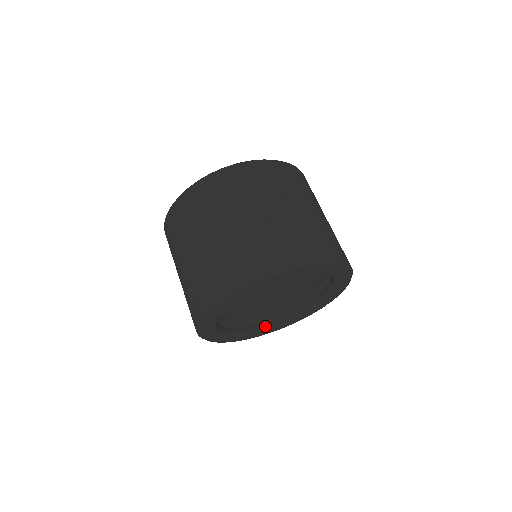
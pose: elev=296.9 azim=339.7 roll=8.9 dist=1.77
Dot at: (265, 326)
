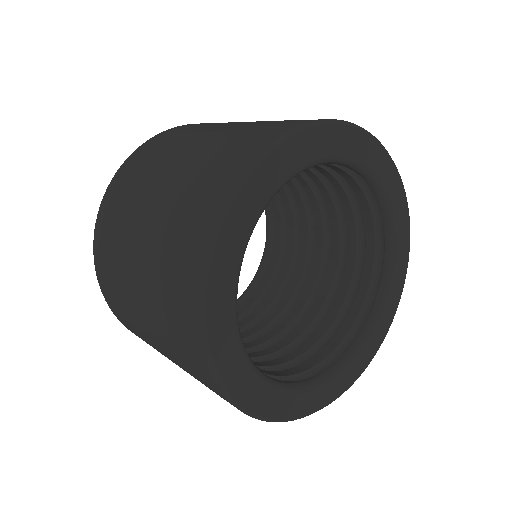
Dot at: (329, 371)
